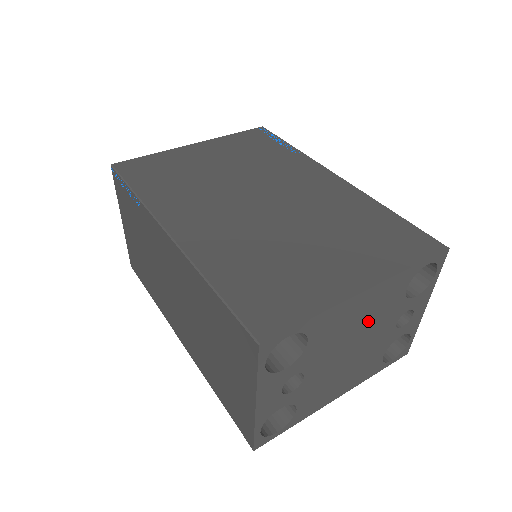
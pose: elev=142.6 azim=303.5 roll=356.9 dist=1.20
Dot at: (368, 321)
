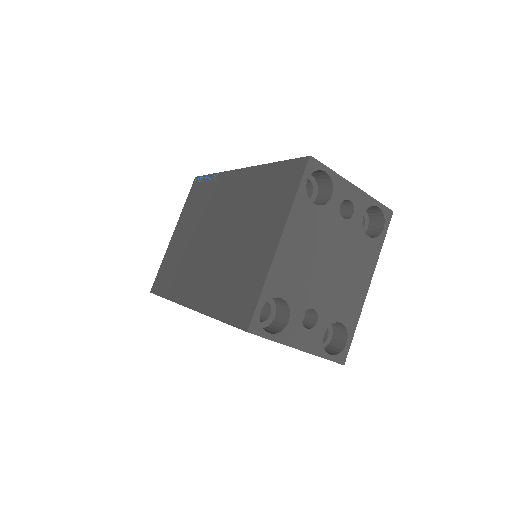
Dot at: (313, 245)
